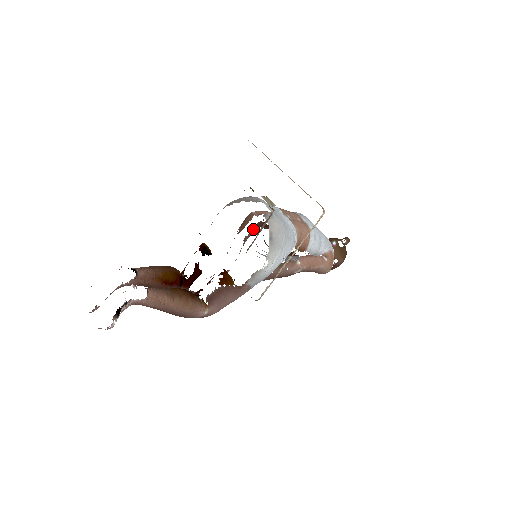
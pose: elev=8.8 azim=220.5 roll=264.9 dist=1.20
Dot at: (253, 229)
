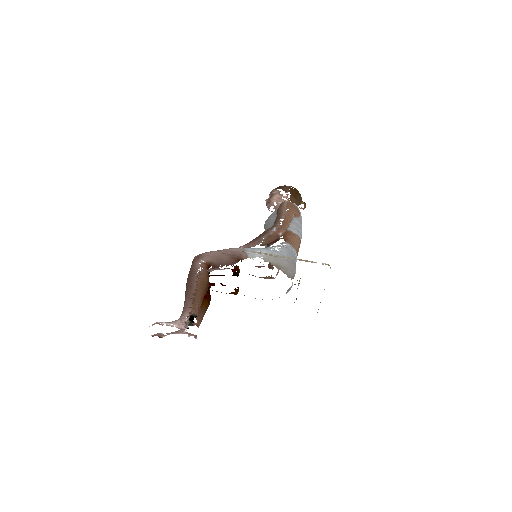
Dot at: occluded
